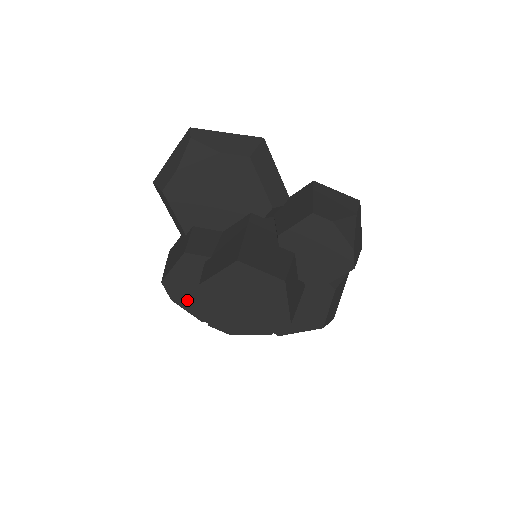
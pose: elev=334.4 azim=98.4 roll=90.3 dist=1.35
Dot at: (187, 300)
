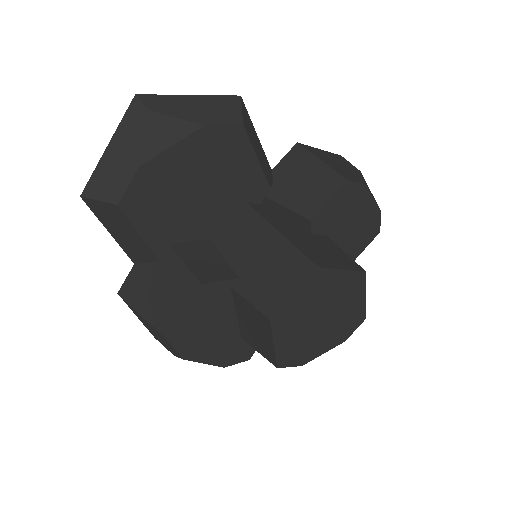
Dot at: (205, 349)
